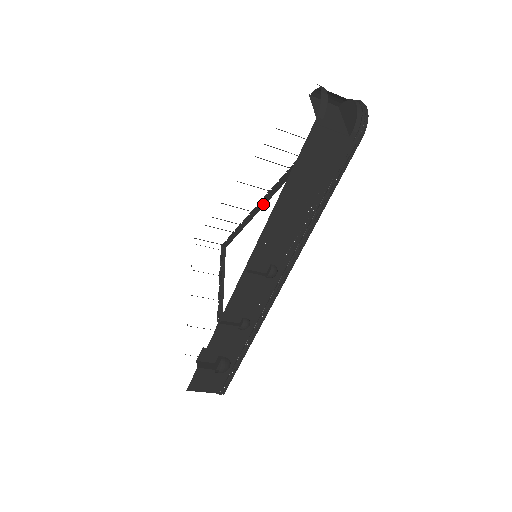
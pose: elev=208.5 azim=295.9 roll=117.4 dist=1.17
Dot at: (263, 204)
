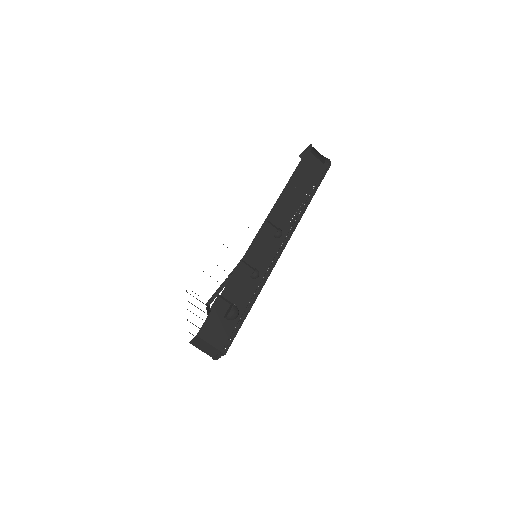
Dot at: occluded
